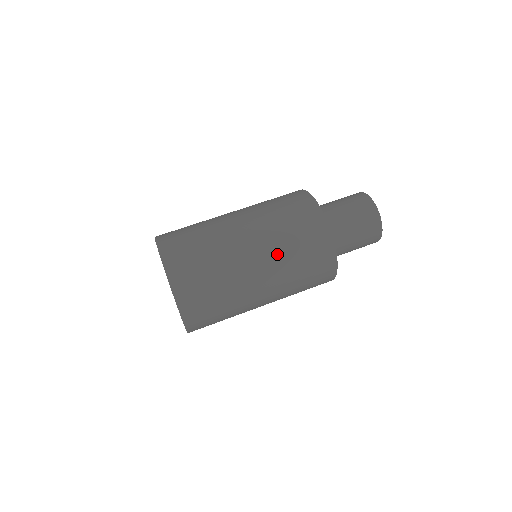
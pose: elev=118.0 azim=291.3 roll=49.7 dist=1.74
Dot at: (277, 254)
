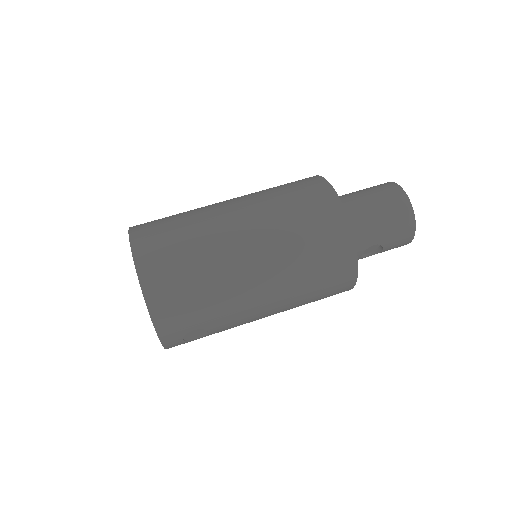
Dot at: (266, 211)
